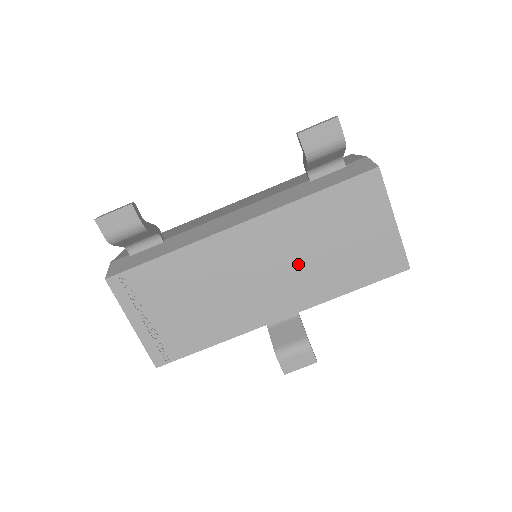
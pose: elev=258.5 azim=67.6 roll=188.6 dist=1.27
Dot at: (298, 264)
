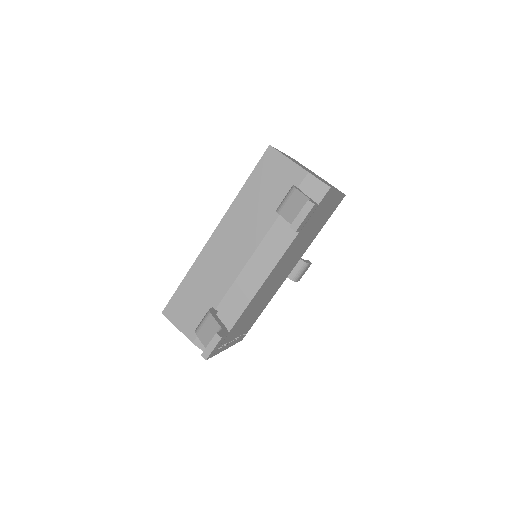
Dot at: (297, 252)
